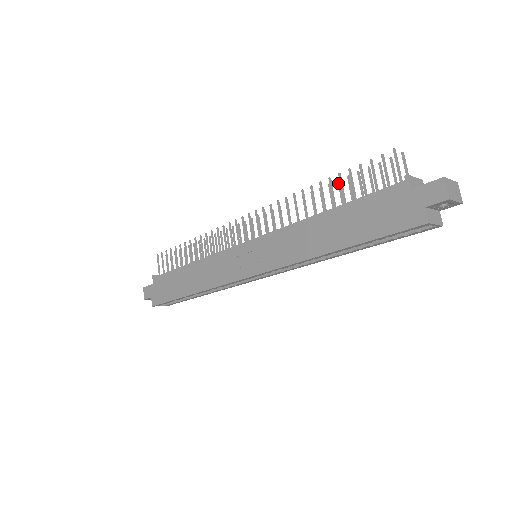
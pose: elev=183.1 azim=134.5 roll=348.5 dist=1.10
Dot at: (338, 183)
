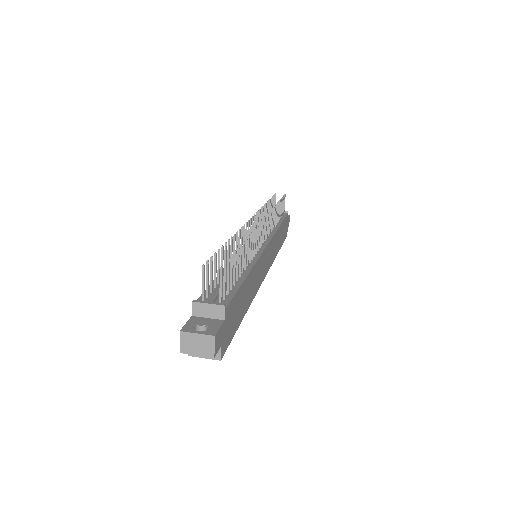
Dot at: (240, 247)
